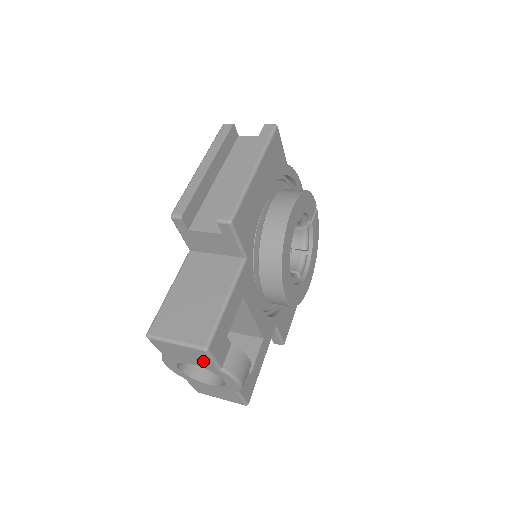
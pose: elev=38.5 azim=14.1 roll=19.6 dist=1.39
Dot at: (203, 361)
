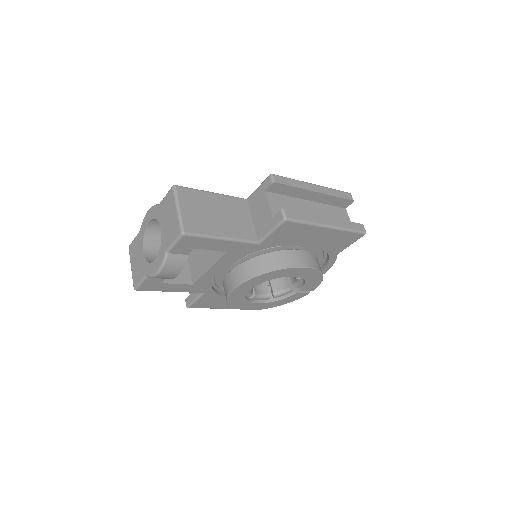
Dot at: (169, 236)
